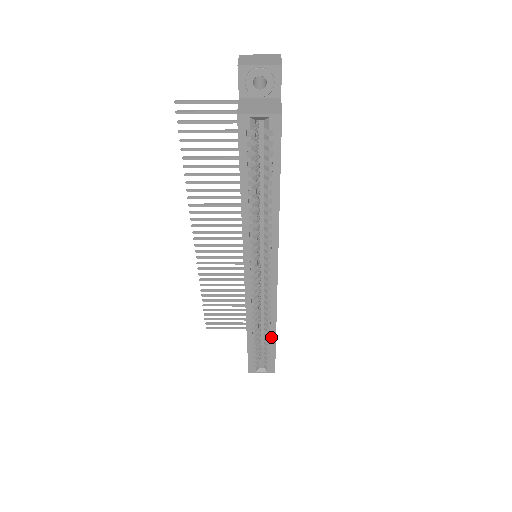
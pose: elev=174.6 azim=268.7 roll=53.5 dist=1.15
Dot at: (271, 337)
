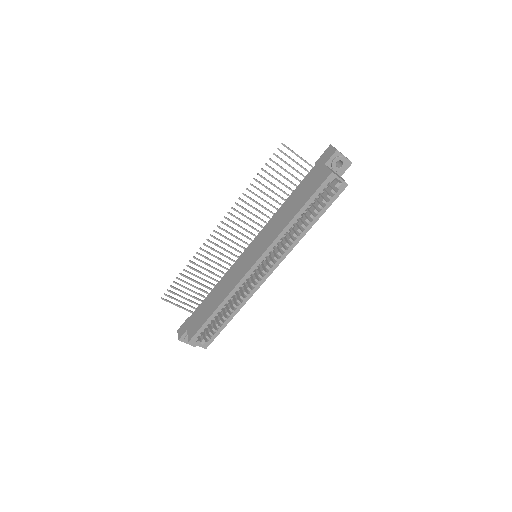
Dot at: (230, 317)
